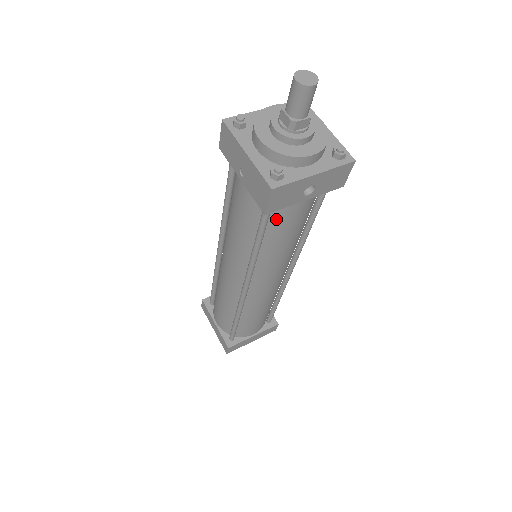
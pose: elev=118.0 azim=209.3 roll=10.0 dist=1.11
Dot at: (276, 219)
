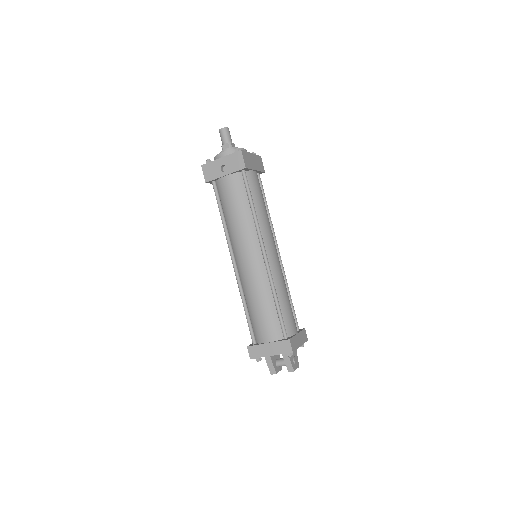
Dot at: (222, 193)
